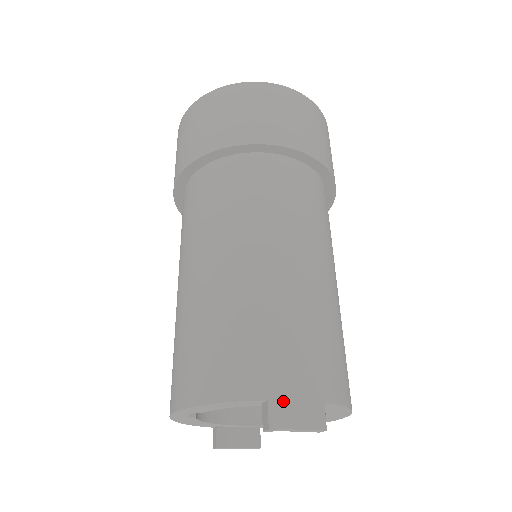
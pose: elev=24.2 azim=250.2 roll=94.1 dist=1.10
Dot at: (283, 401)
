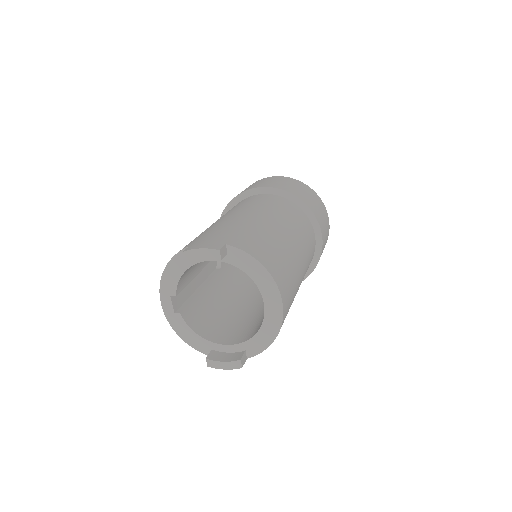
Dot at: (197, 244)
